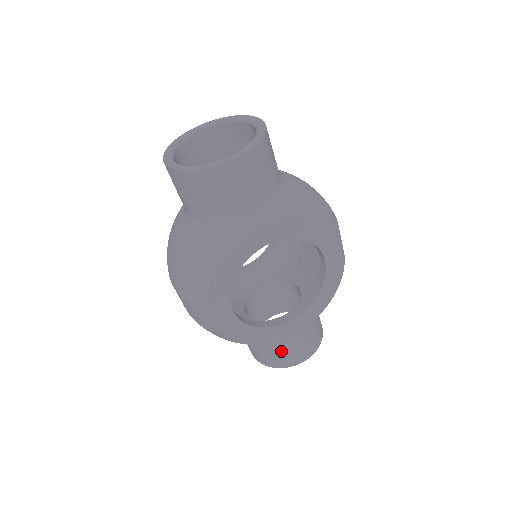
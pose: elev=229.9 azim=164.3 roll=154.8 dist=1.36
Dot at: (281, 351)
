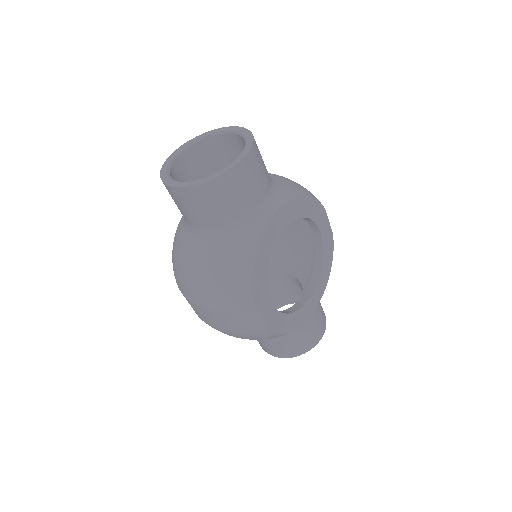
Dot at: (304, 335)
